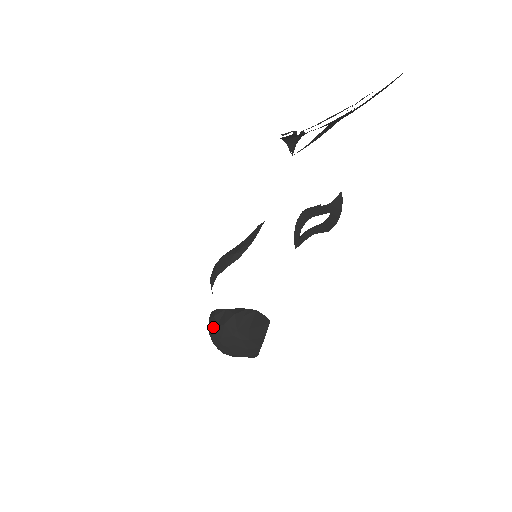
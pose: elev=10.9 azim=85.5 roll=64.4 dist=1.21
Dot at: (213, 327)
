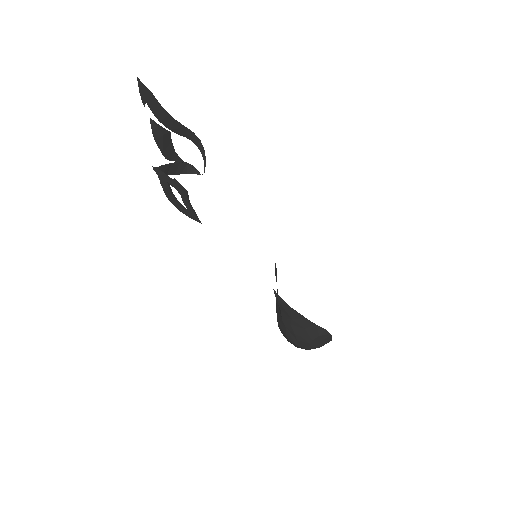
Dot at: occluded
